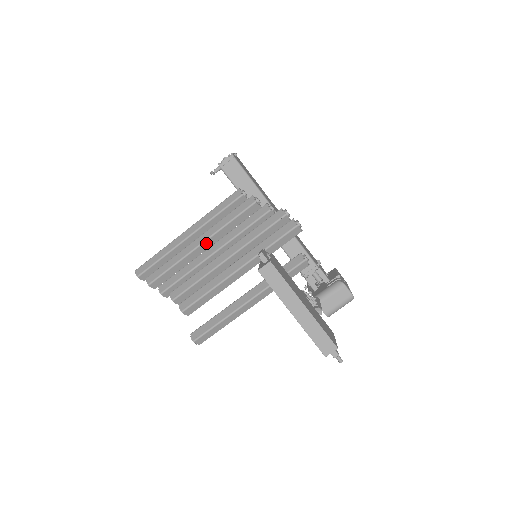
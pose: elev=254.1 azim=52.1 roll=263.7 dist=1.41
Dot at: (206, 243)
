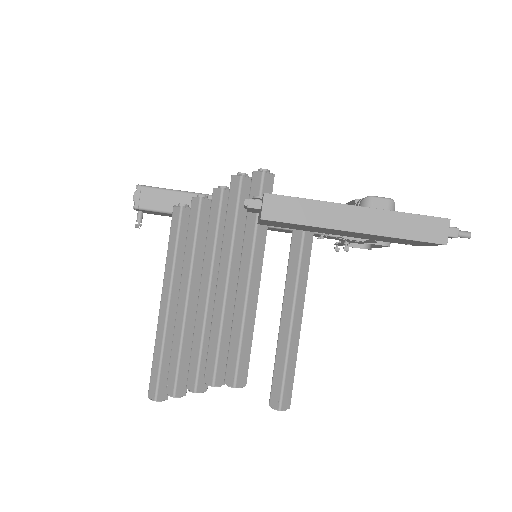
Dot at: (191, 291)
